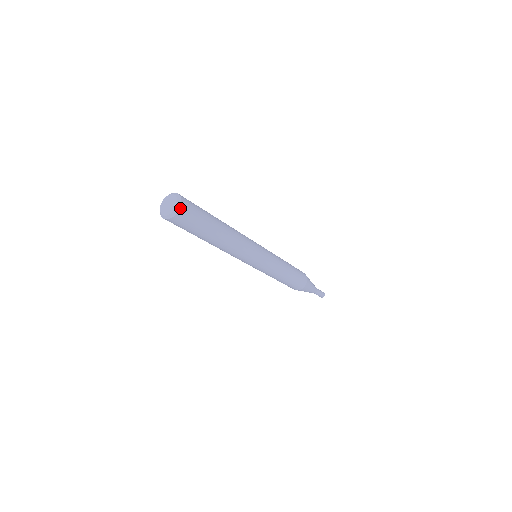
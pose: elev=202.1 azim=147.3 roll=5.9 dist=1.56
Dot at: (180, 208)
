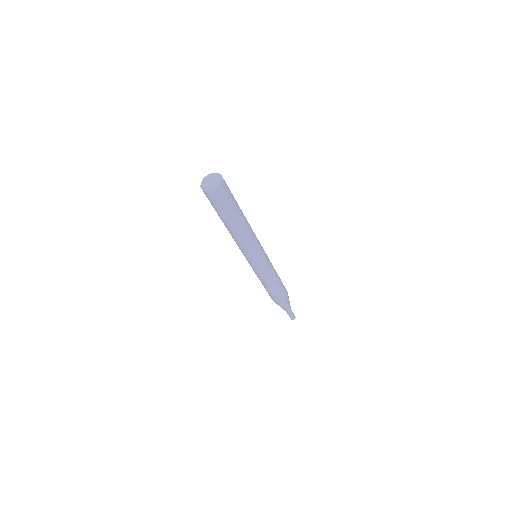
Dot at: (217, 187)
